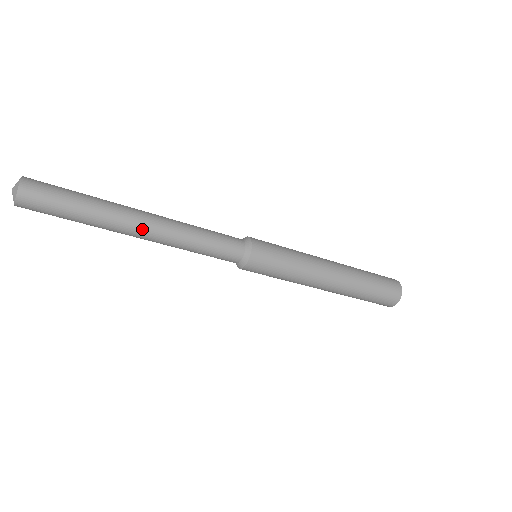
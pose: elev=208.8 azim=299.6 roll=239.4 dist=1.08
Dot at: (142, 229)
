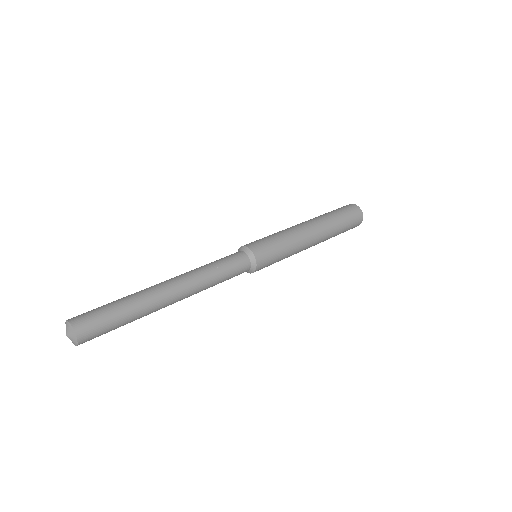
Dot at: (173, 303)
